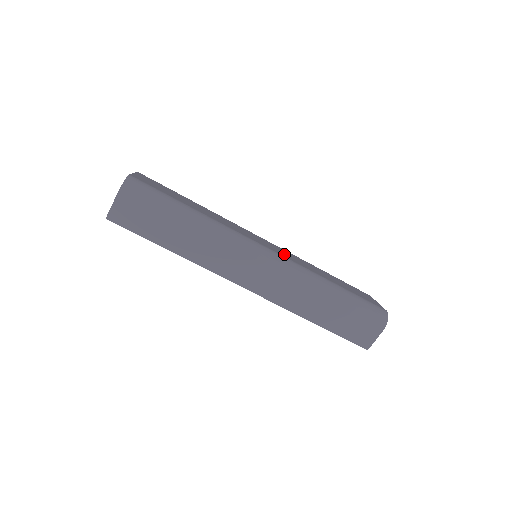
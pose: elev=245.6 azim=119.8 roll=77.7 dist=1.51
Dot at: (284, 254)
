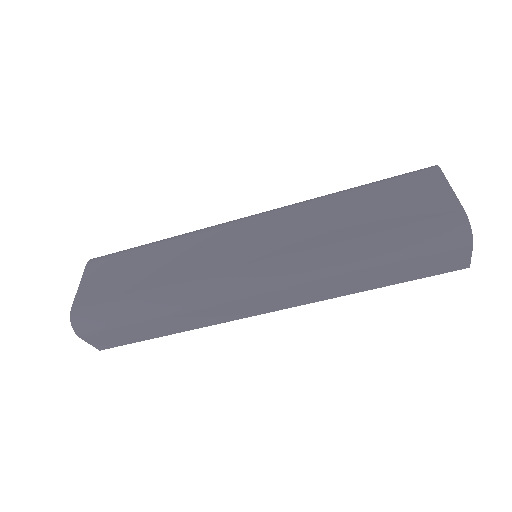
Dot at: (279, 242)
